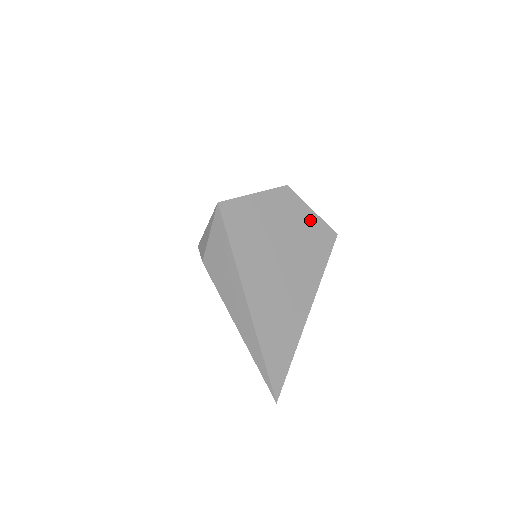
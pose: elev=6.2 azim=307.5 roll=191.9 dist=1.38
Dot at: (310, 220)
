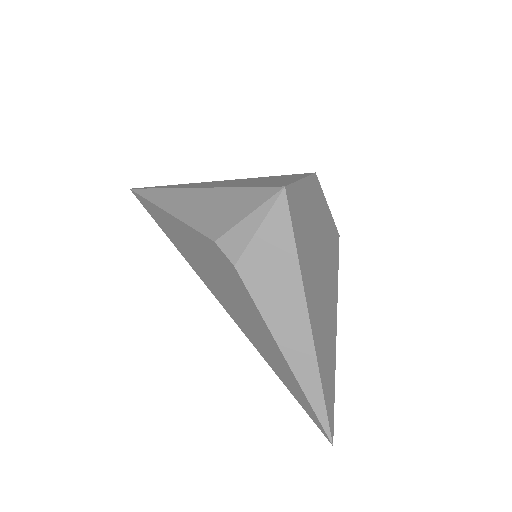
Dot at: (328, 217)
